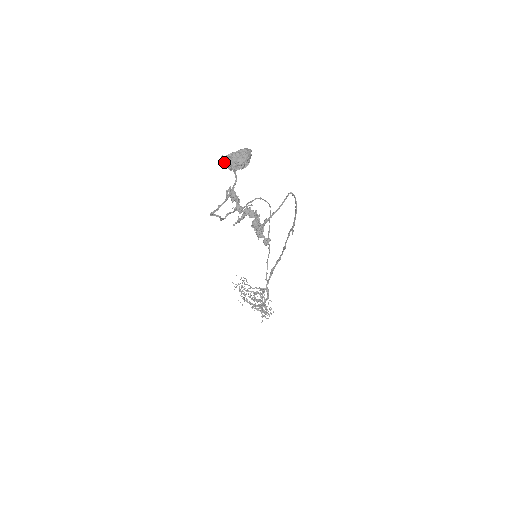
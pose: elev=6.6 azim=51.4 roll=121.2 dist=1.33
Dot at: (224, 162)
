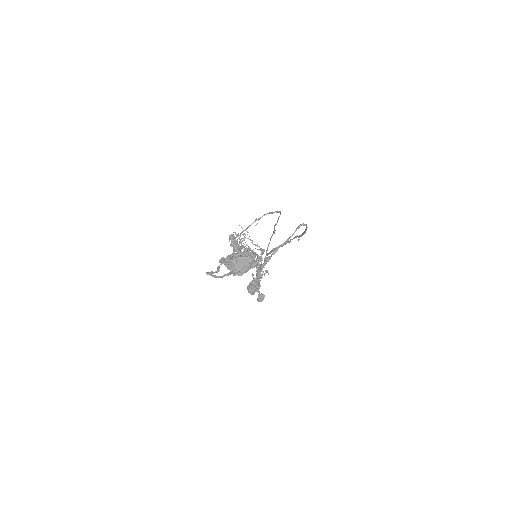
Dot at: (223, 262)
